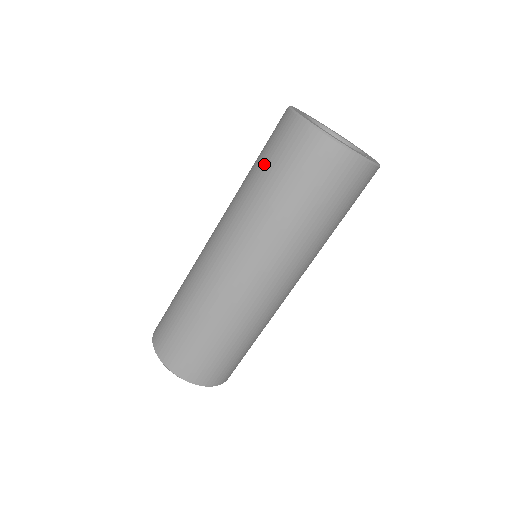
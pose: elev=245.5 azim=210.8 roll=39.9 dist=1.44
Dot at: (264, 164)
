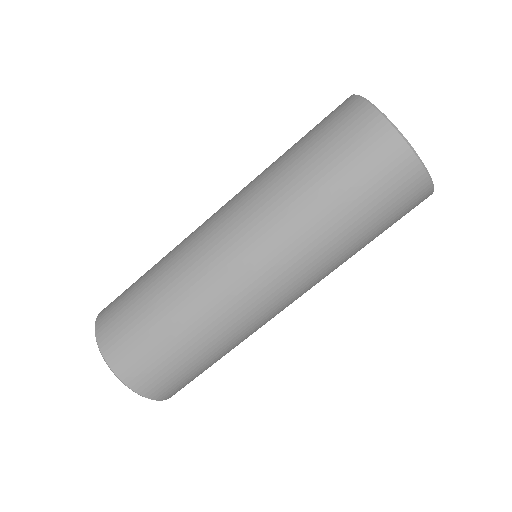
Dot at: (313, 151)
